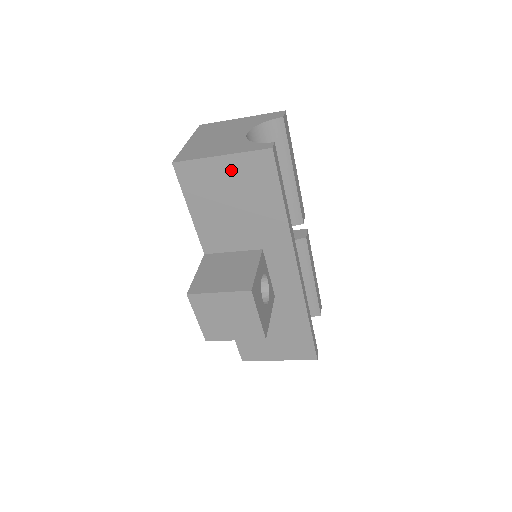
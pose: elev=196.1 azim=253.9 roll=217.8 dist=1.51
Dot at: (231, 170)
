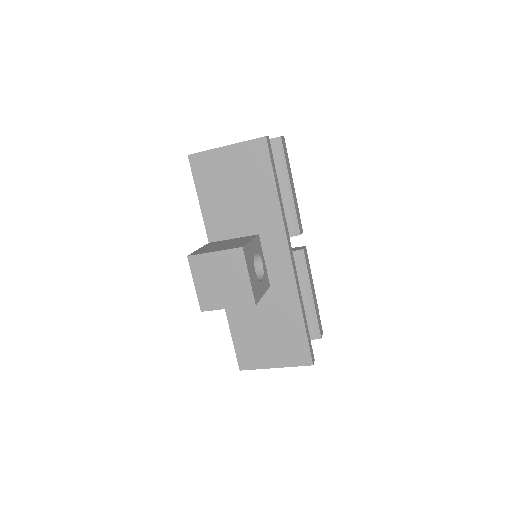
Dot at: (233, 158)
